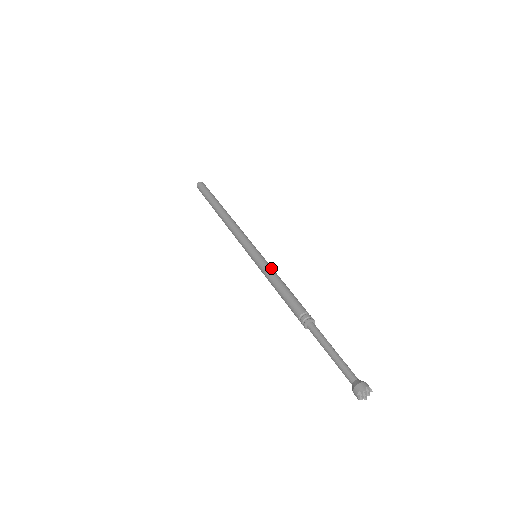
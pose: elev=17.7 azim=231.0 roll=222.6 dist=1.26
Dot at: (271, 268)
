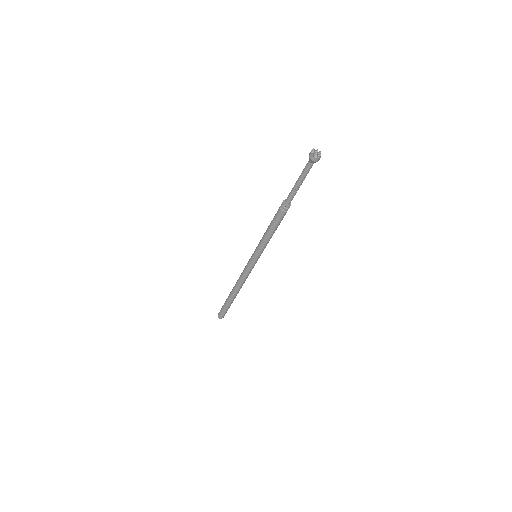
Dot at: occluded
